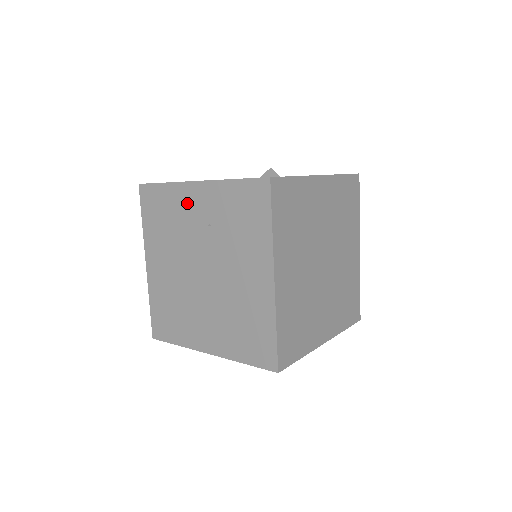
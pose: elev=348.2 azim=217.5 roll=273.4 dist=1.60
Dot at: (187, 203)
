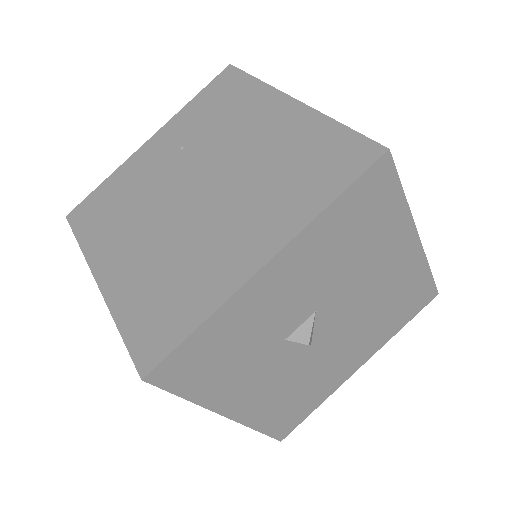
Dot at: (143, 163)
